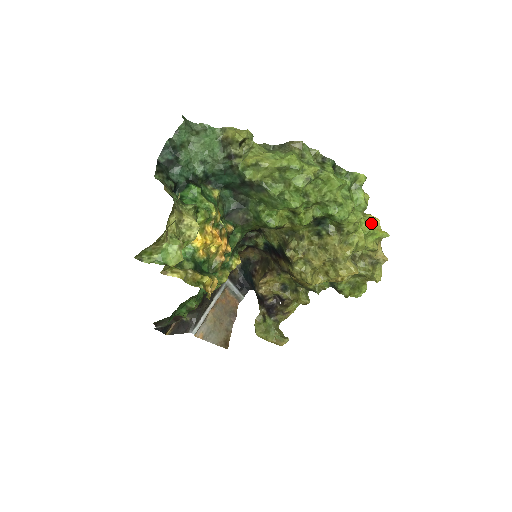
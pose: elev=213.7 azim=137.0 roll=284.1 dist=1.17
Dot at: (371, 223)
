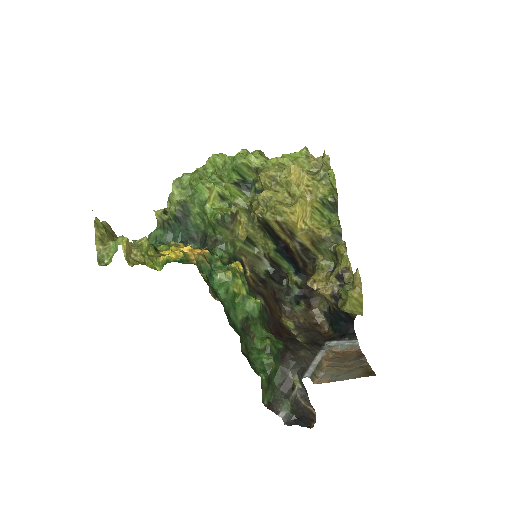
Dot at: occluded
